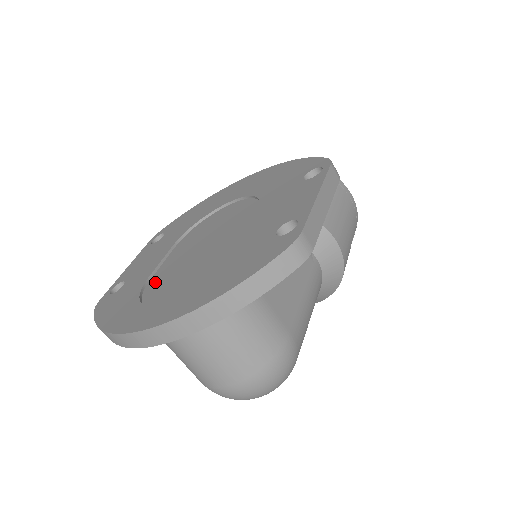
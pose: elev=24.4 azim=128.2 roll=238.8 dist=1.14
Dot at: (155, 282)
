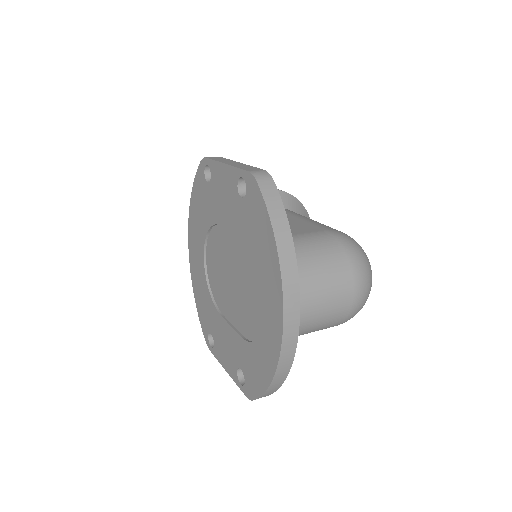
Dot at: (248, 329)
